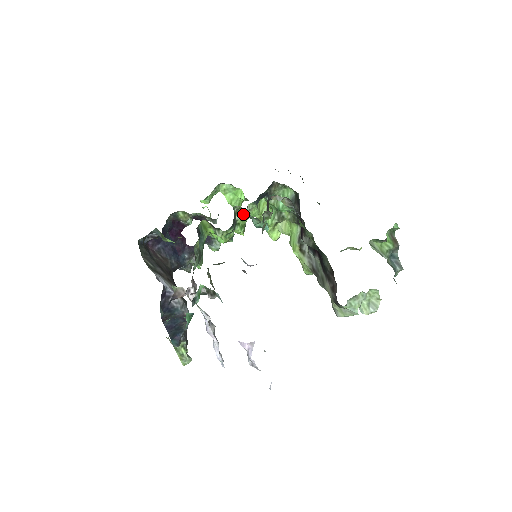
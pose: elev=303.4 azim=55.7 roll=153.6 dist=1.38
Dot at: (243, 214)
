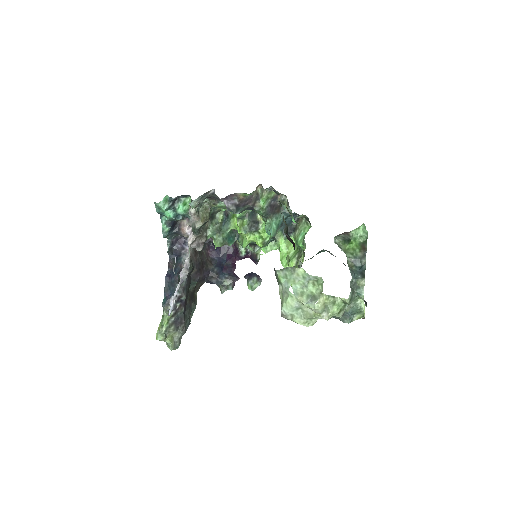
Dot at: occluded
